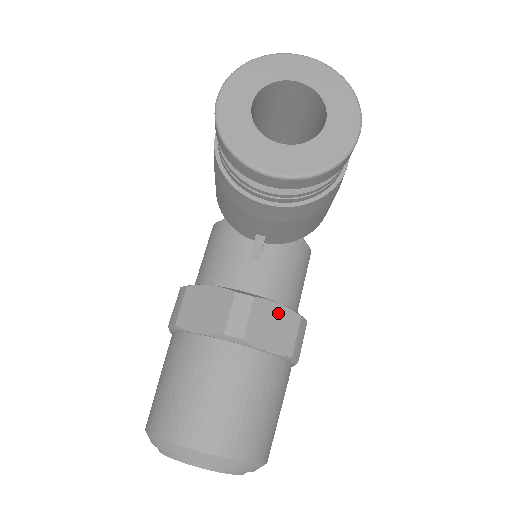
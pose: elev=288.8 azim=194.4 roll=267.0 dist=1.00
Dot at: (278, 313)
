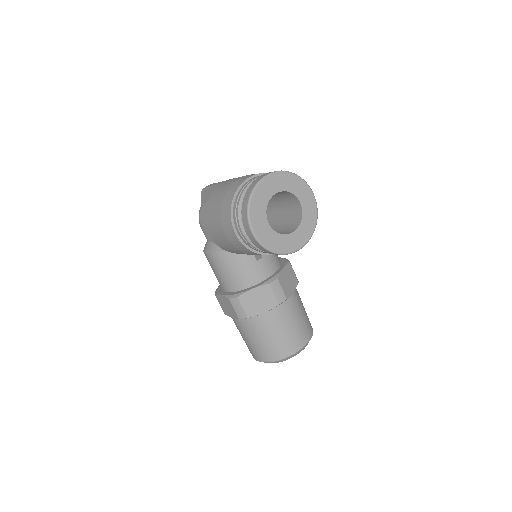
Dot at: (285, 273)
